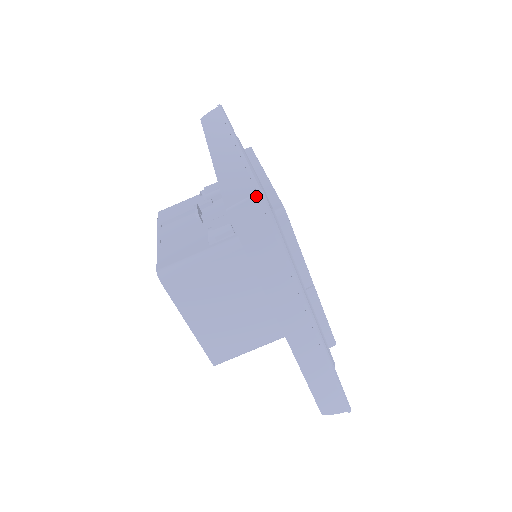
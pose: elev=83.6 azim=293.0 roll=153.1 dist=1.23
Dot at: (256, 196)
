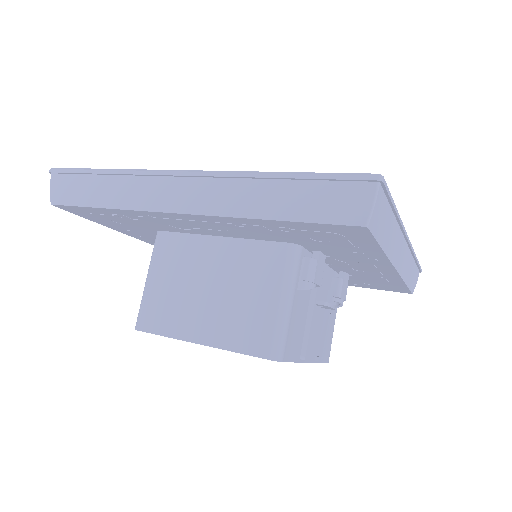
Dot at: (52, 175)
